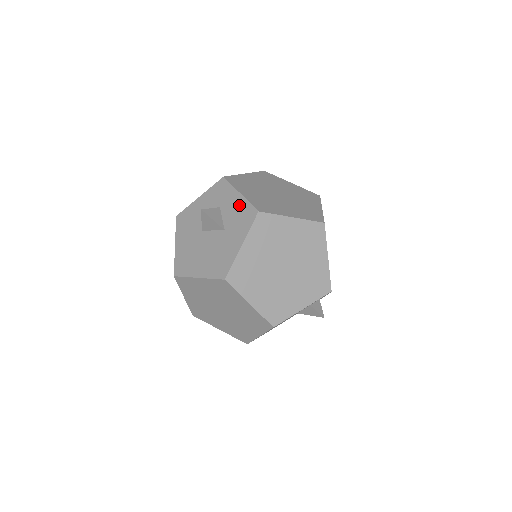
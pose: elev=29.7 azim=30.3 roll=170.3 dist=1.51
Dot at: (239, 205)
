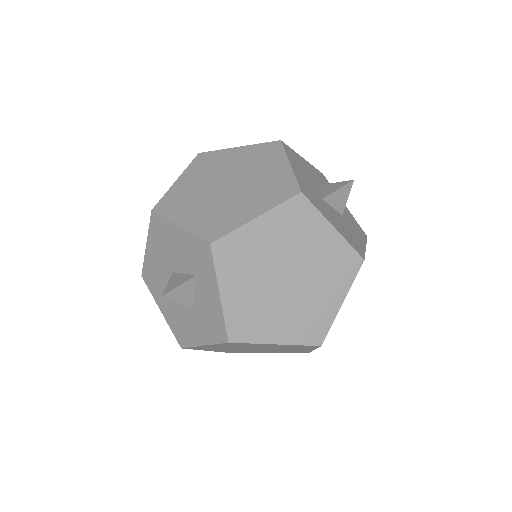
Dot at: (214, 306)
